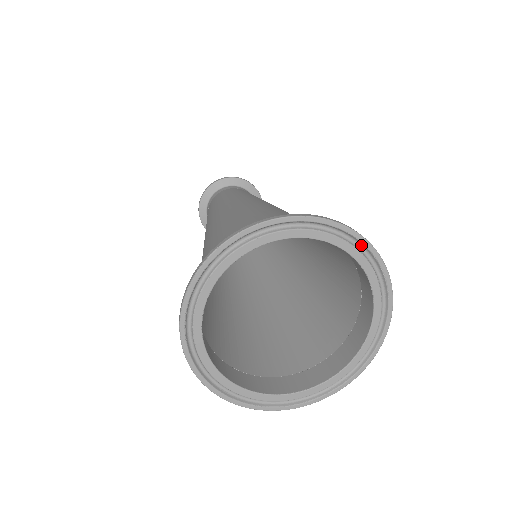
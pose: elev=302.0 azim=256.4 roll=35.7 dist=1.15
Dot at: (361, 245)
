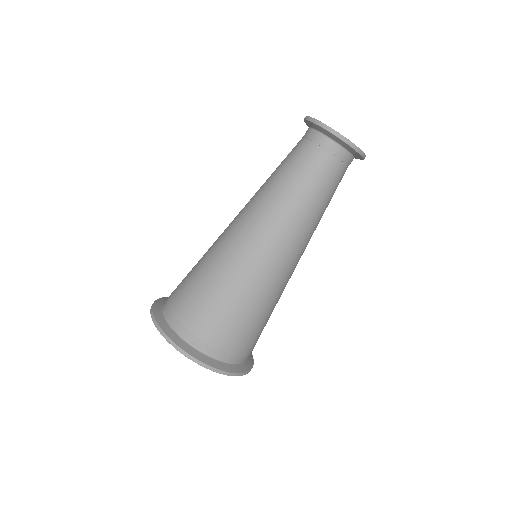
Dot at: (235, 372)
